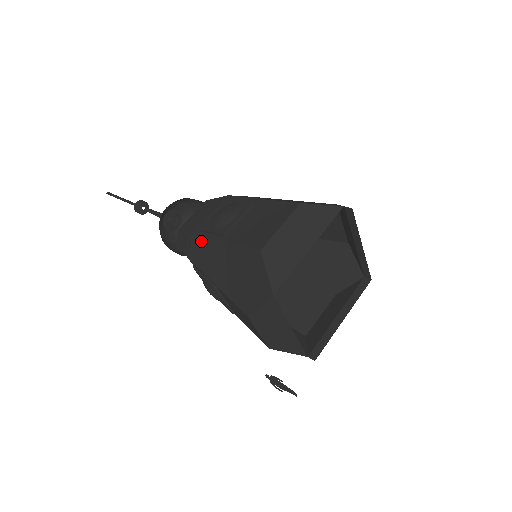
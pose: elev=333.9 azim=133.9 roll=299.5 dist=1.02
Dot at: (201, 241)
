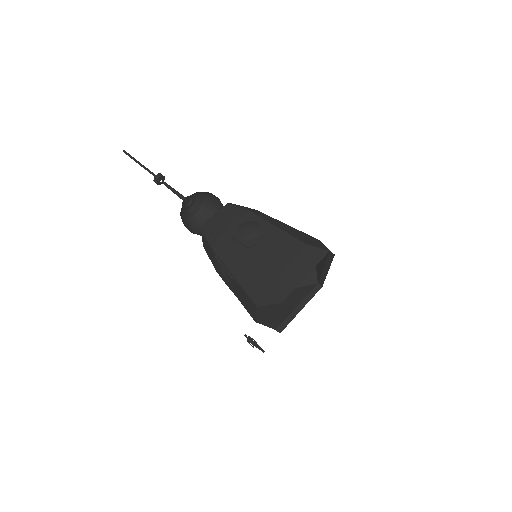
Dot at: (229, 244)
